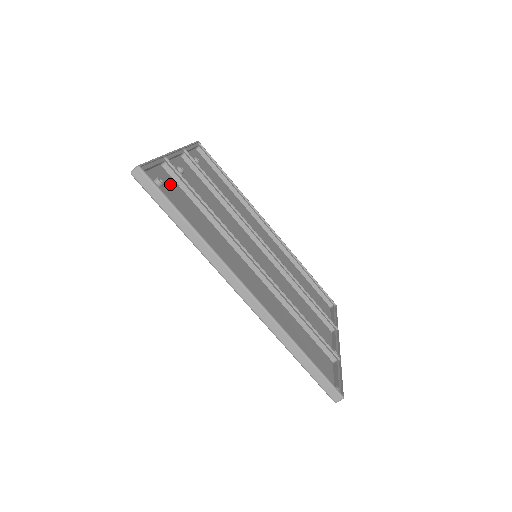
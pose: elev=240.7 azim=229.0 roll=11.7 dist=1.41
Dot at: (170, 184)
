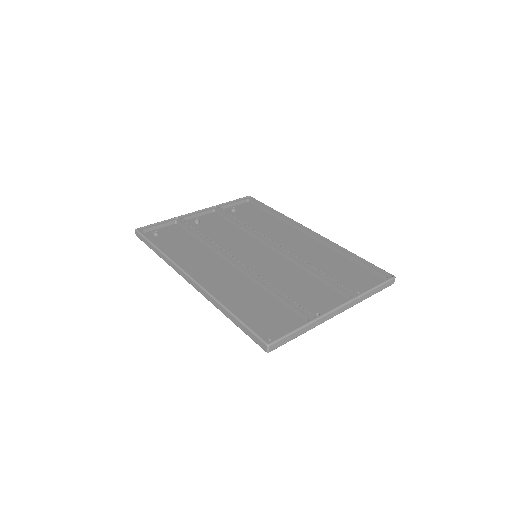
Dot at: (175, 232)
